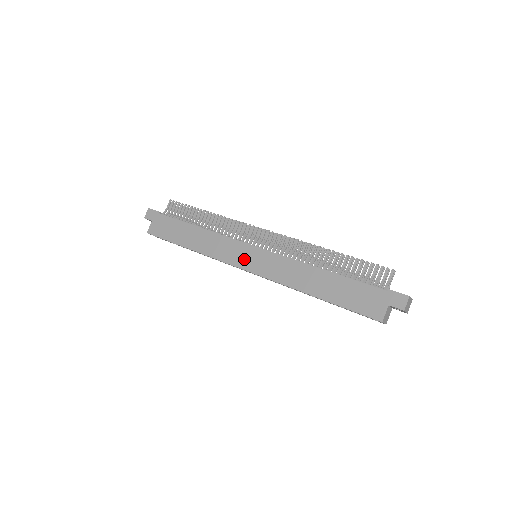
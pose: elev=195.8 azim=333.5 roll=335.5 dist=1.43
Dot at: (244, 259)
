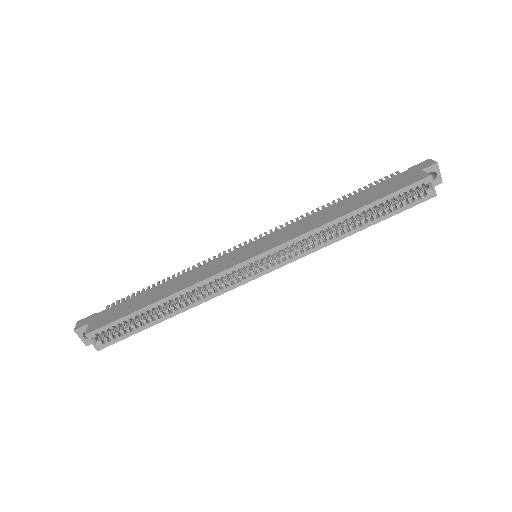
Dot at: (245, 254)
